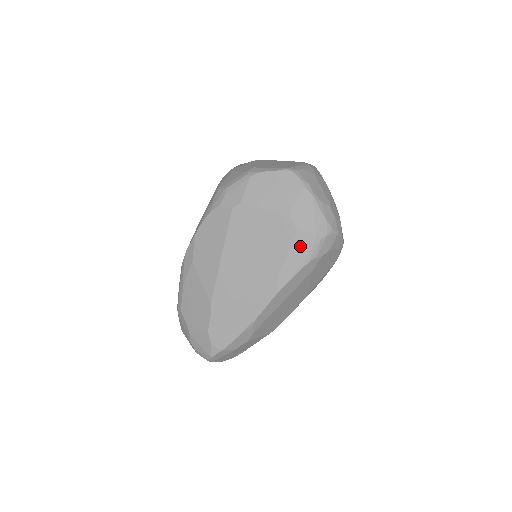
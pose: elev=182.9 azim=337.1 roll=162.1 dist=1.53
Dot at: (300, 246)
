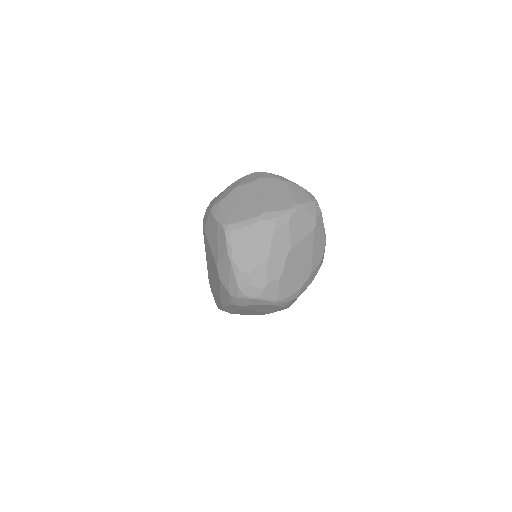
Dot at: (224, 291)
